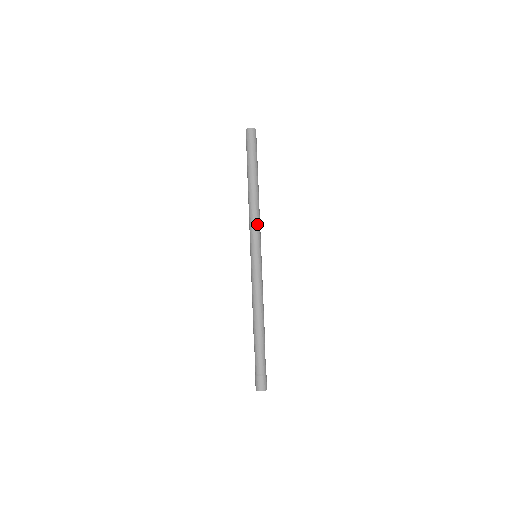
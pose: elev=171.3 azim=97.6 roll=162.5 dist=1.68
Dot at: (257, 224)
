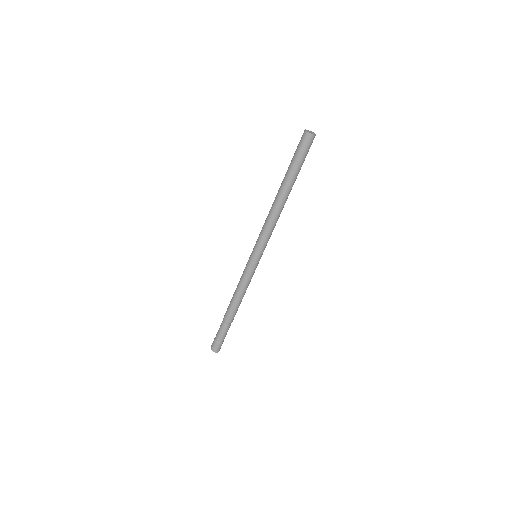
Dot at: occluded
